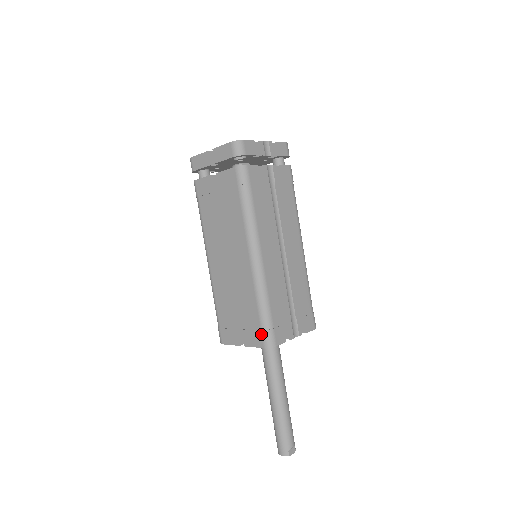
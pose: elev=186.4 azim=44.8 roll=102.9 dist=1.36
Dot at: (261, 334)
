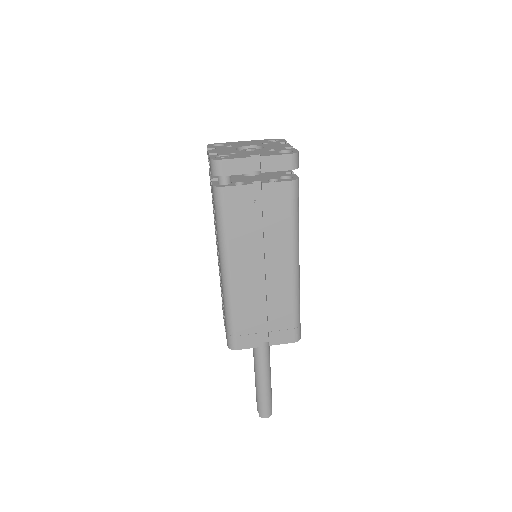
Dot at: (294, 332)
